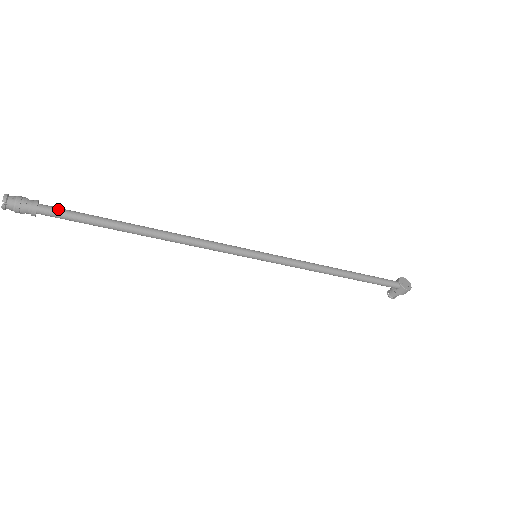
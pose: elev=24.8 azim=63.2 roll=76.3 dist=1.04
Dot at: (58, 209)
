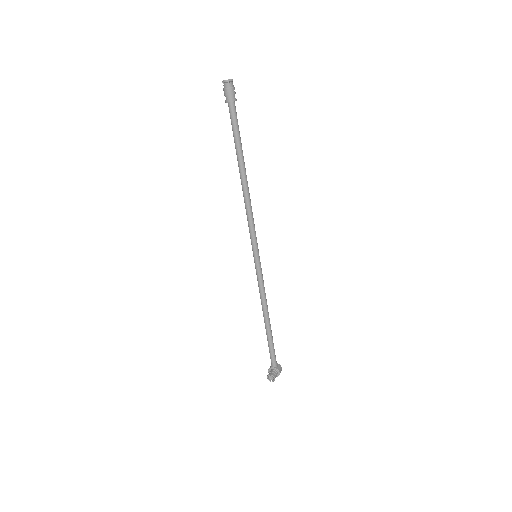
Dot at: (234, 114)
